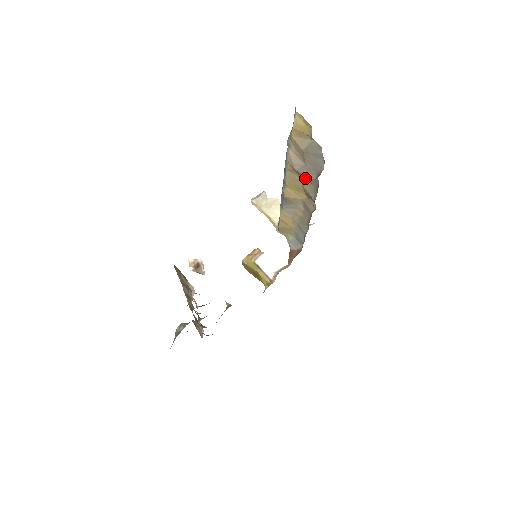
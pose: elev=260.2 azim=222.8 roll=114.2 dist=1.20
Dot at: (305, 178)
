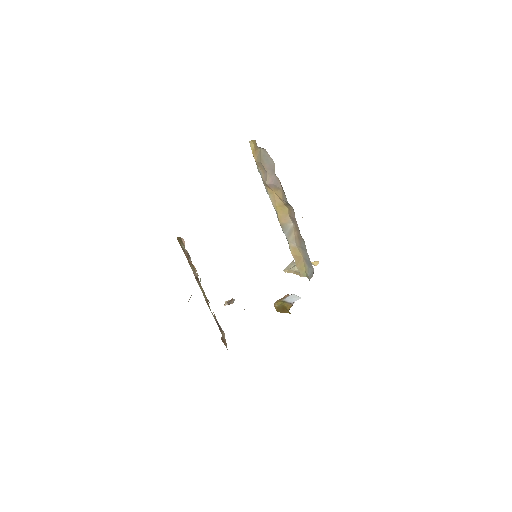
Dot at: (276, 188)
